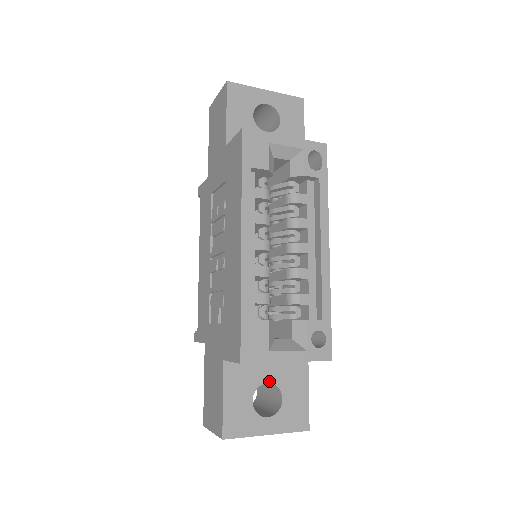
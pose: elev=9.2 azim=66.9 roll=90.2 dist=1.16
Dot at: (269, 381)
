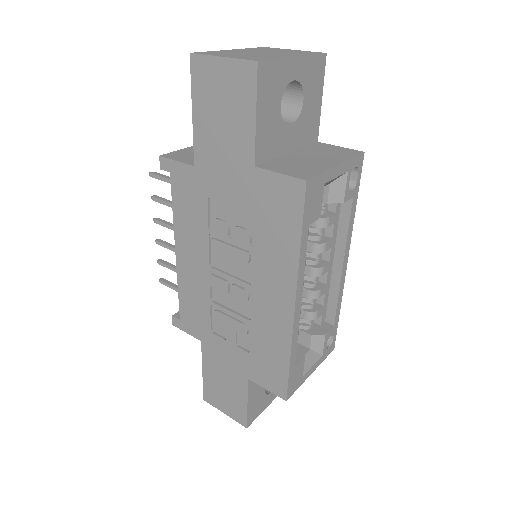
Dot at: occluded
